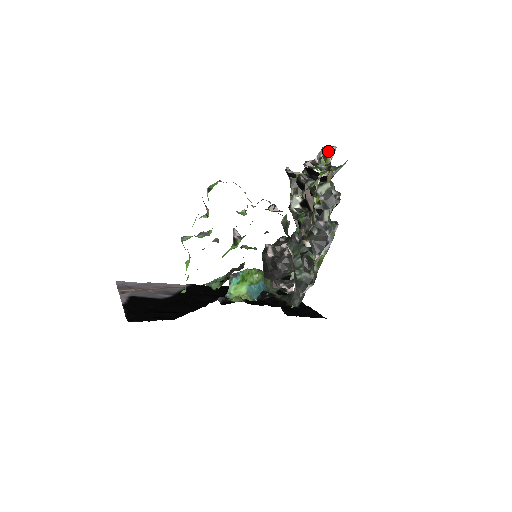
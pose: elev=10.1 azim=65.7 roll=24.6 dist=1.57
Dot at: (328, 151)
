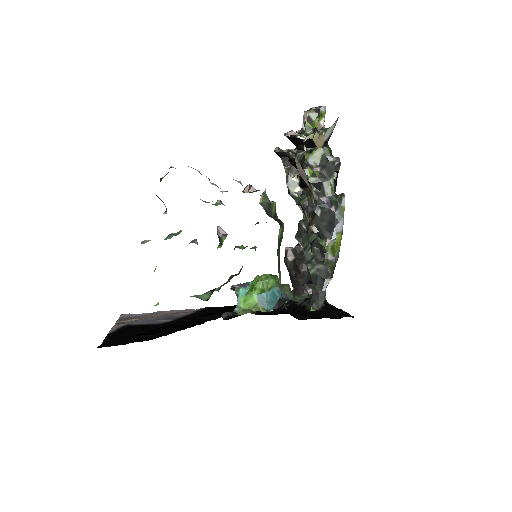
Dot at: (312, 112)
